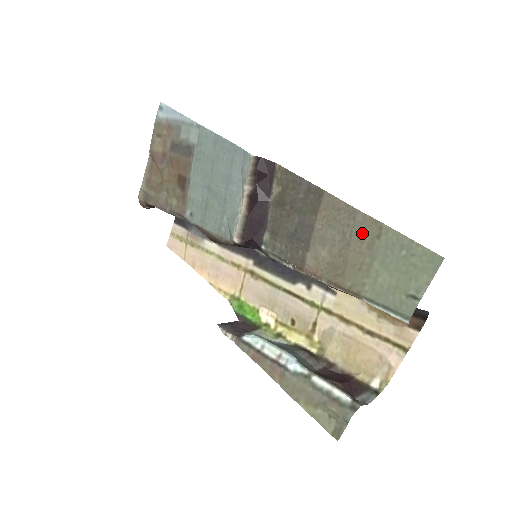
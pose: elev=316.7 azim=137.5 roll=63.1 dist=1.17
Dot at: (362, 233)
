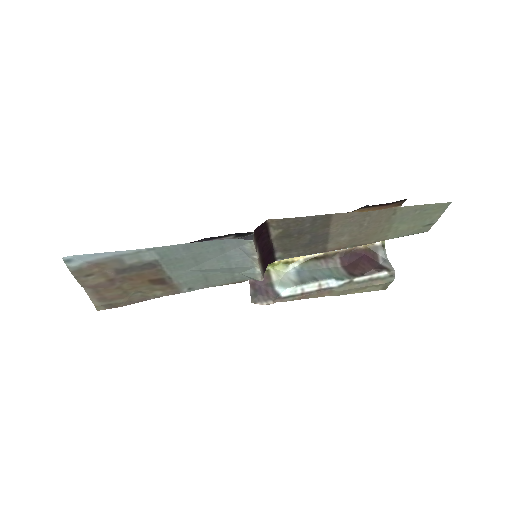
Dot at: (379, 219)
